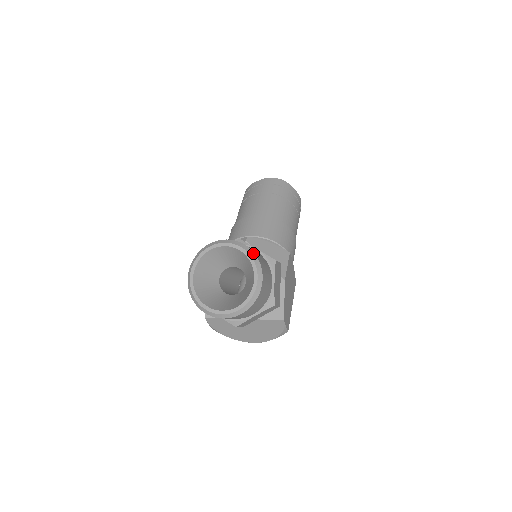
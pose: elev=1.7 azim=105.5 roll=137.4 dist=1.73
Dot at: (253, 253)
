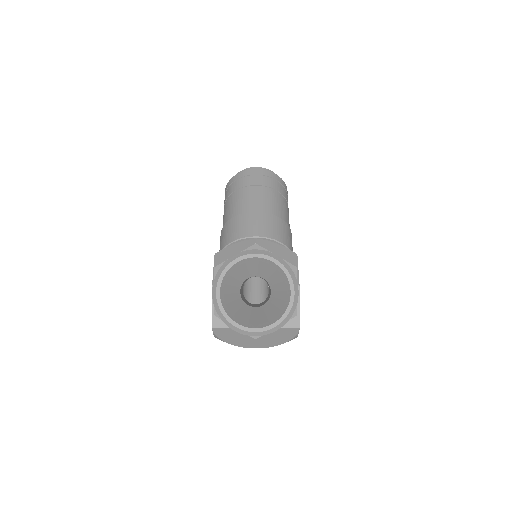
Dot at: (287, 265)
